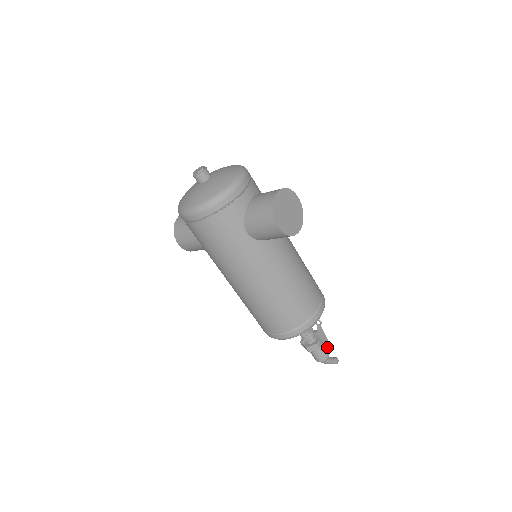
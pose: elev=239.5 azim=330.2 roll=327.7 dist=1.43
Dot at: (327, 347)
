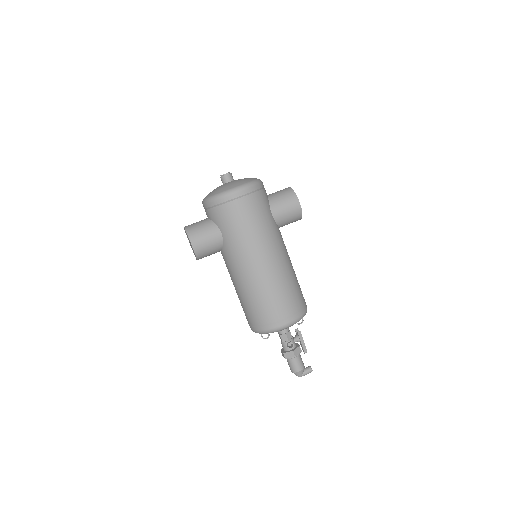
Dot at: (306, 350)
